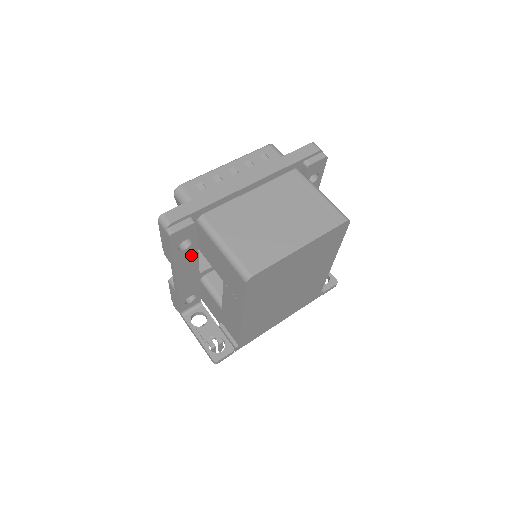
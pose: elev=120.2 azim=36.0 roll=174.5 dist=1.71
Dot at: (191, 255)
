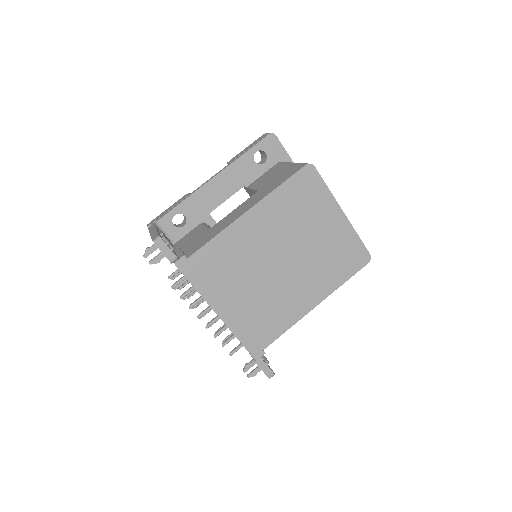
Dot at: (247, 175)
